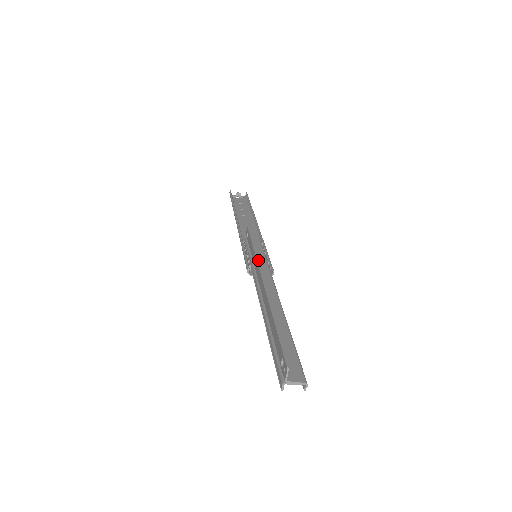
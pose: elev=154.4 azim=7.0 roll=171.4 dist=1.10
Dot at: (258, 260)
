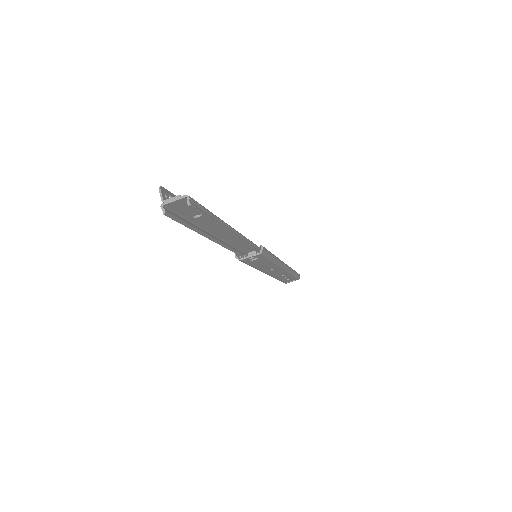
Dot at: occluded
